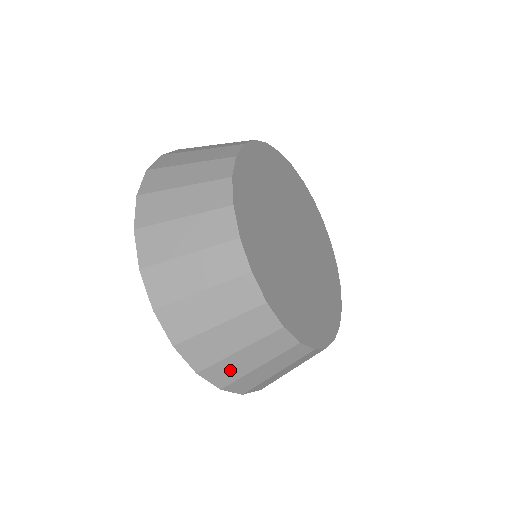
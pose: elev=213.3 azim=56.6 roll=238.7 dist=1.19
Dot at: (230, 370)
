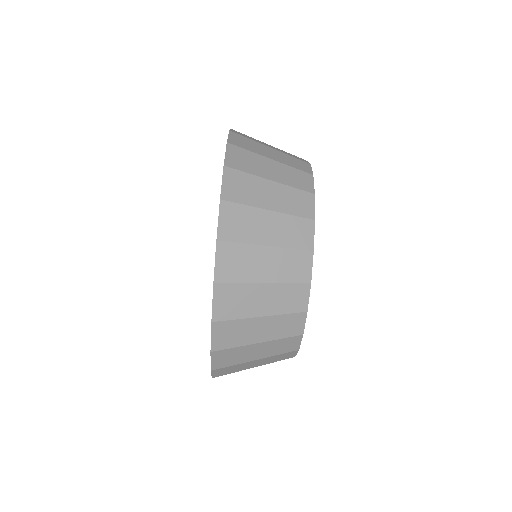
Dot at: (249, 162)
